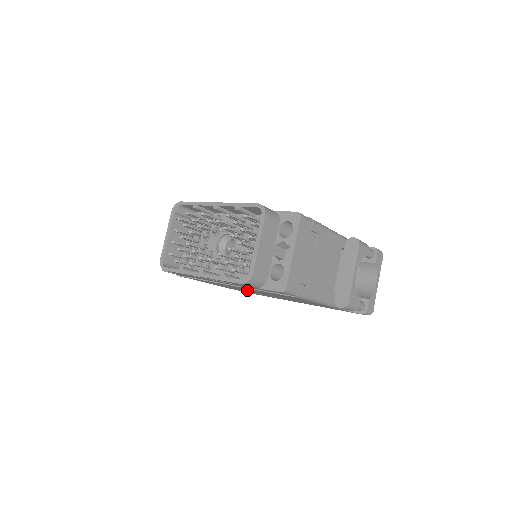
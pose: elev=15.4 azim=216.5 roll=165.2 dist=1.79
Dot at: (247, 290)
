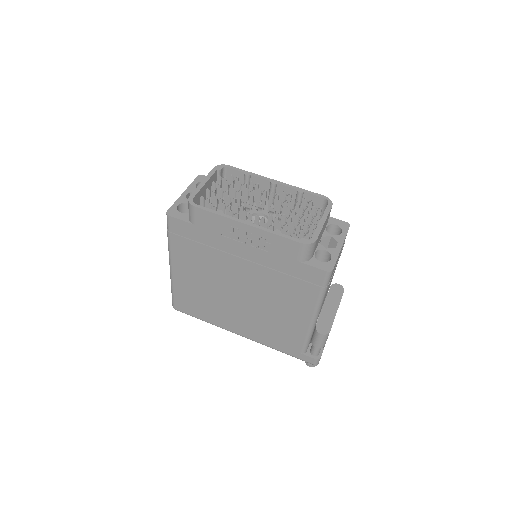
Dot at: (227, 285)
